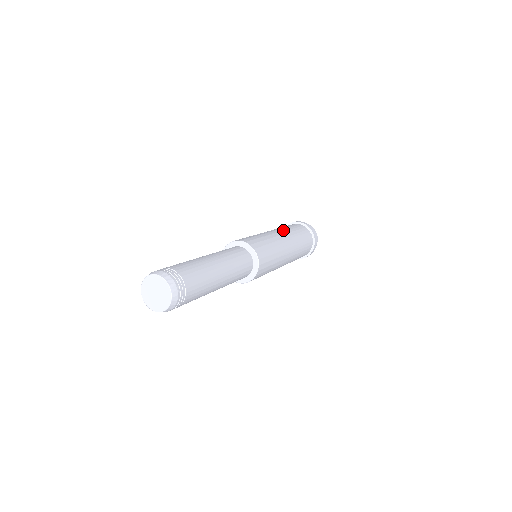
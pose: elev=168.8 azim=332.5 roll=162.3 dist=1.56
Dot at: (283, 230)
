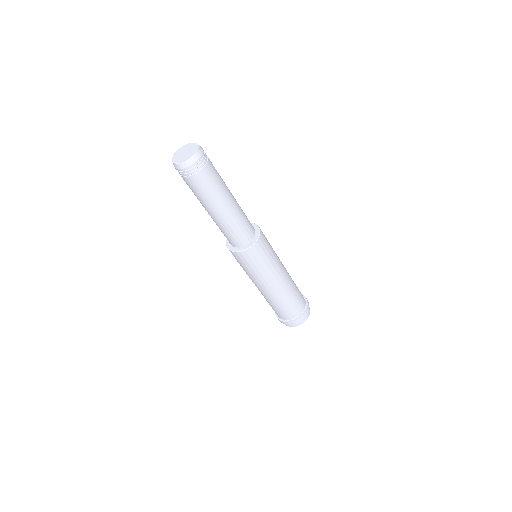
Dot at: occluded
